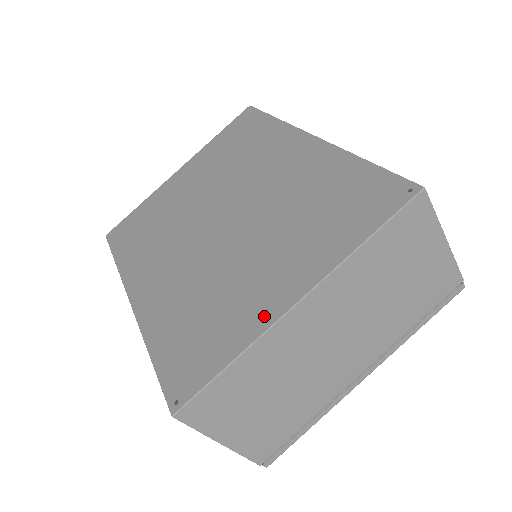
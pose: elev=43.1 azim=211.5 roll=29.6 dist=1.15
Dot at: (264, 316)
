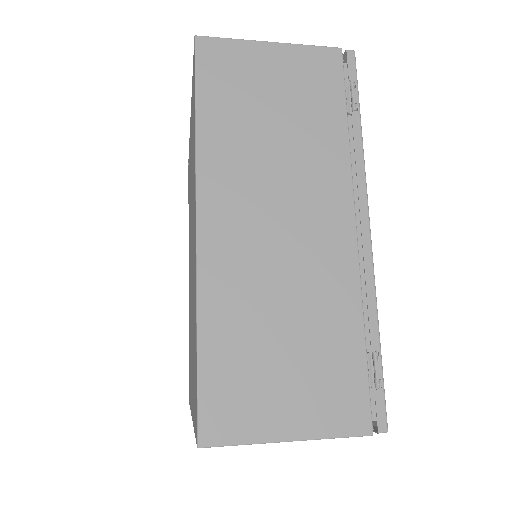
Dot at: occluded
